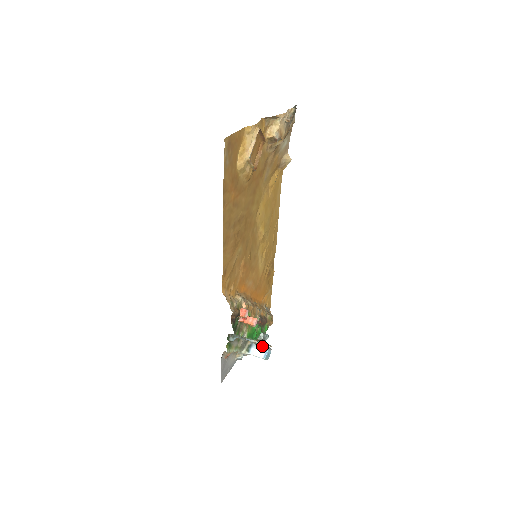
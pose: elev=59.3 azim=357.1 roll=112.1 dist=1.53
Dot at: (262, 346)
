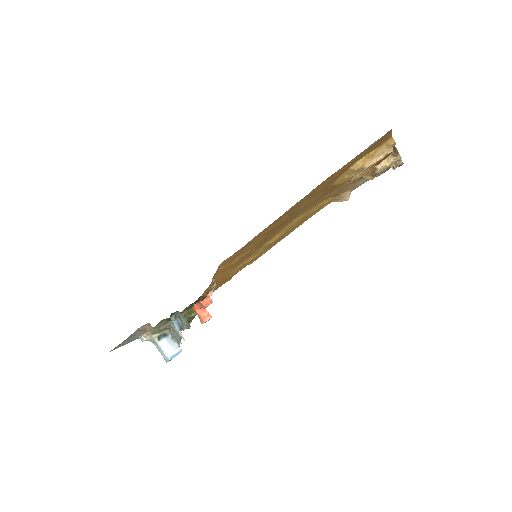
Dot at: (177, 345)
